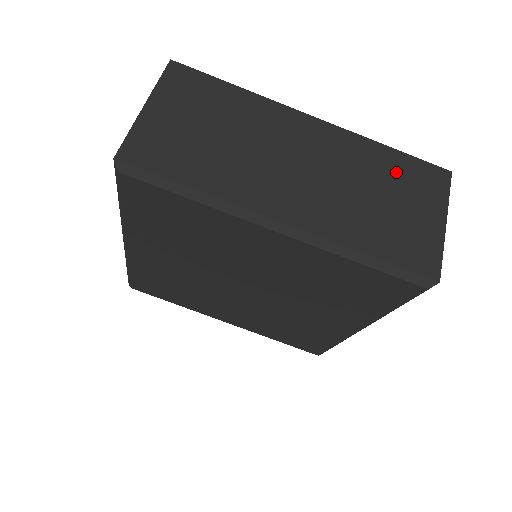
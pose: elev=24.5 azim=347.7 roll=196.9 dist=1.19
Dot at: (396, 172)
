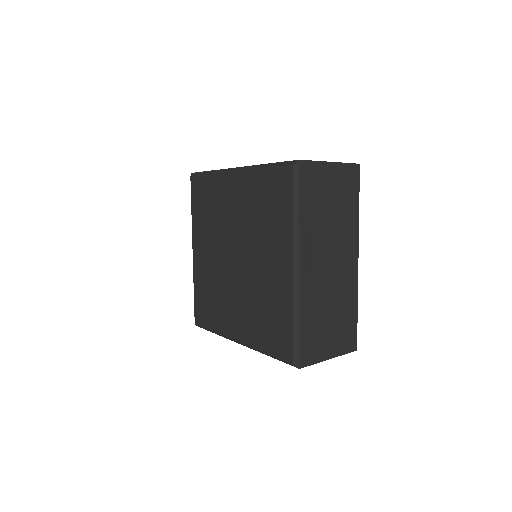
Dot at: occluded
